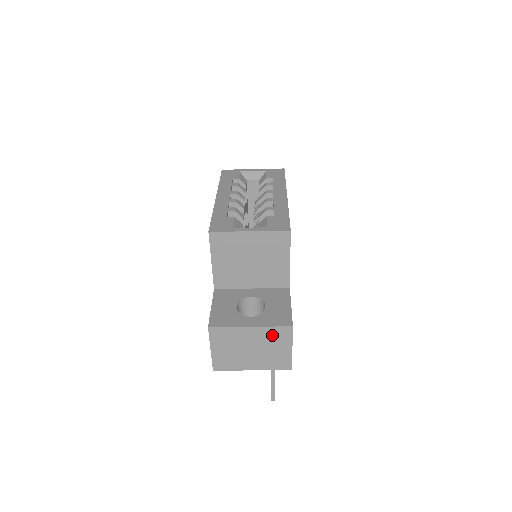
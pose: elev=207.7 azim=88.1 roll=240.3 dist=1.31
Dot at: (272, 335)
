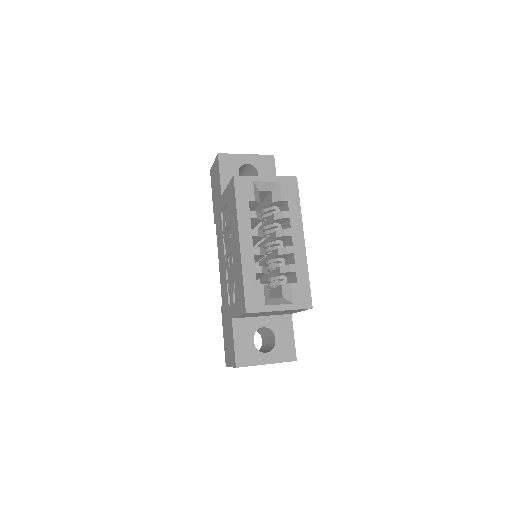
Dot at: occluded
